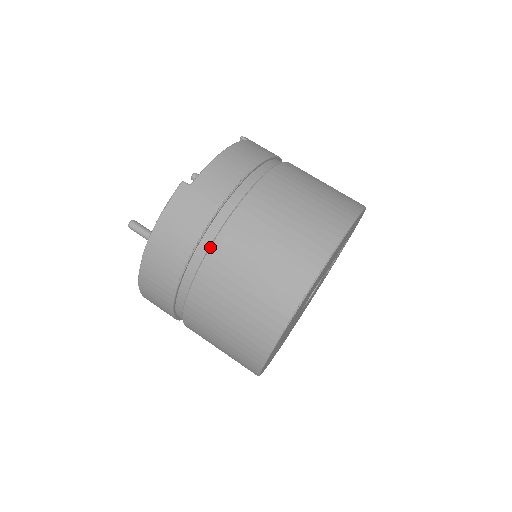
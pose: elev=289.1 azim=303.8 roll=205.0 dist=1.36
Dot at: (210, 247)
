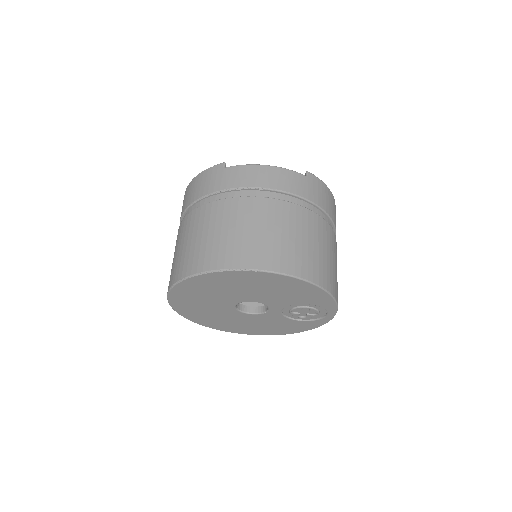
Dot at: (196, 208)
